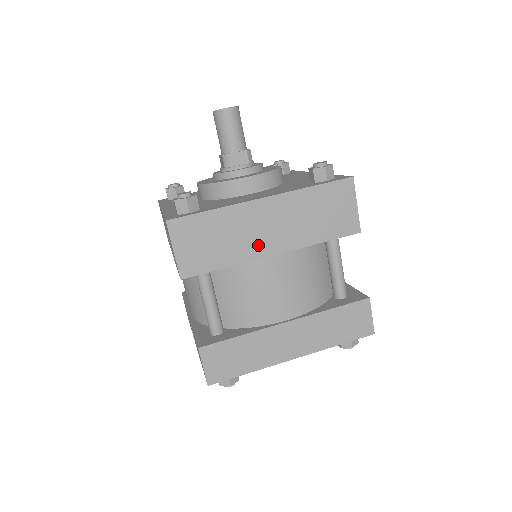
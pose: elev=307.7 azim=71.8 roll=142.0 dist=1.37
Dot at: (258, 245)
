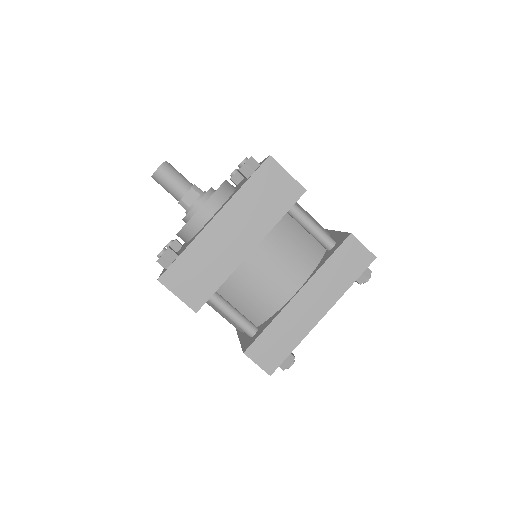
Dot at: (234, 253)
